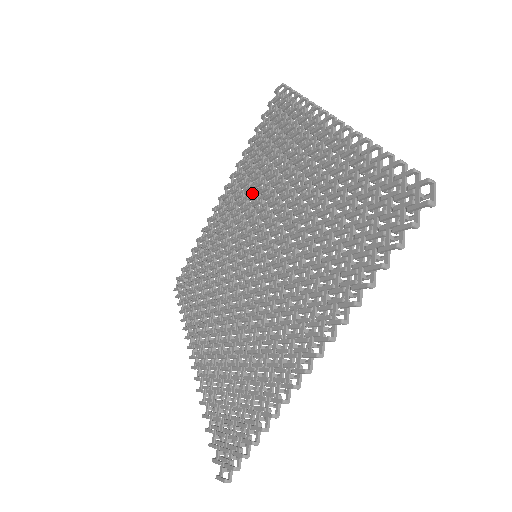
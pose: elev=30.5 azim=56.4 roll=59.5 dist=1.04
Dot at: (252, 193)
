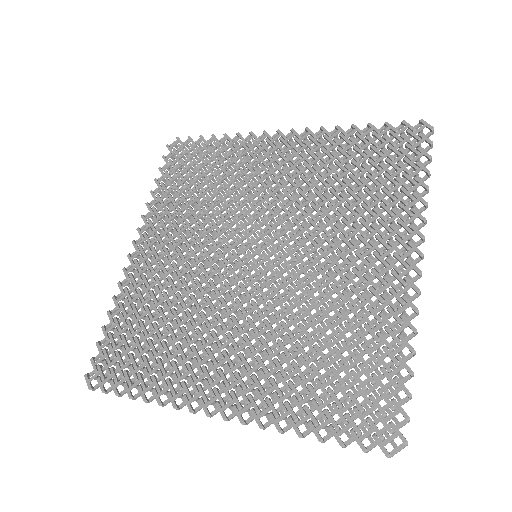
Dot at: (306, 192)
